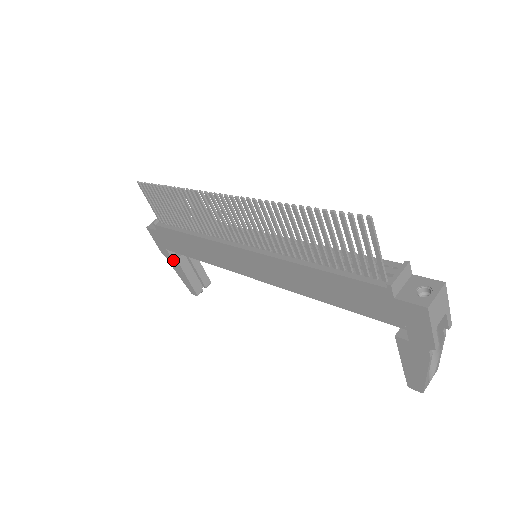
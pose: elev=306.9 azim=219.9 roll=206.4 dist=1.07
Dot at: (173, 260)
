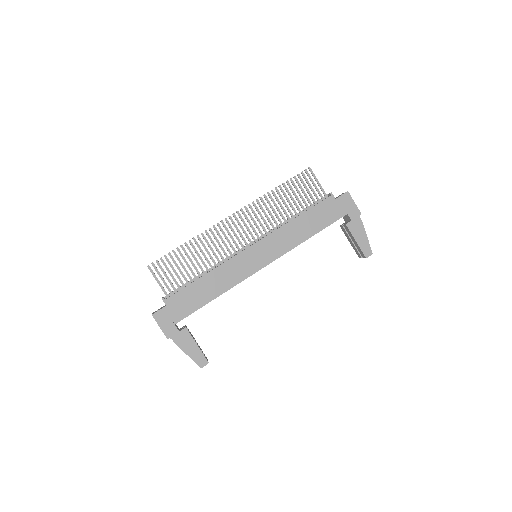
Dot at: (181, 333)
